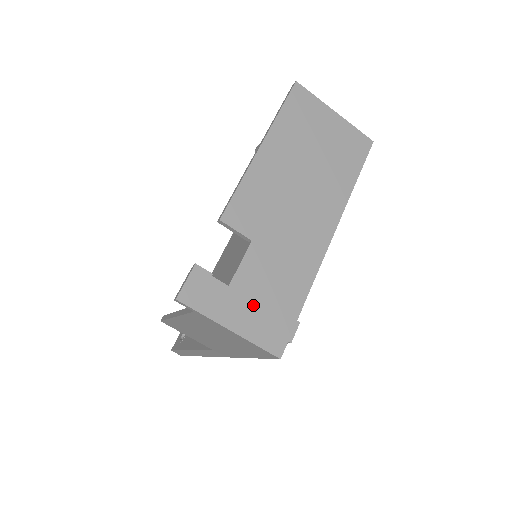
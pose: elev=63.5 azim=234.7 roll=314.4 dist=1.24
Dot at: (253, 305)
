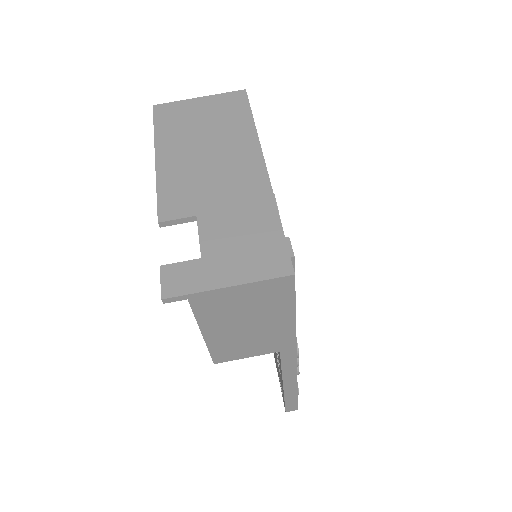
Dot at: (234, 255)
